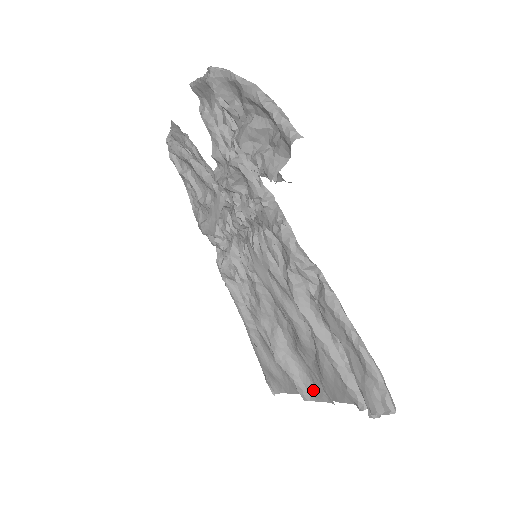
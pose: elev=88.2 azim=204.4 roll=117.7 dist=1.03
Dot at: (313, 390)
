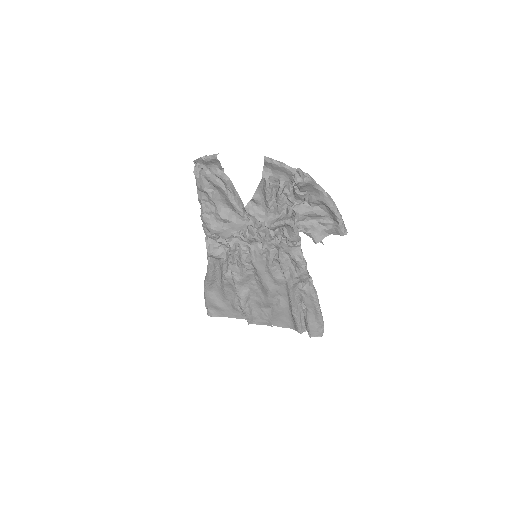
Dot at: (258, 320)
